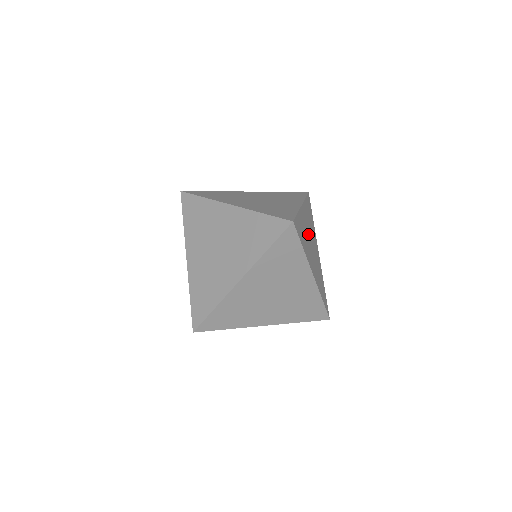
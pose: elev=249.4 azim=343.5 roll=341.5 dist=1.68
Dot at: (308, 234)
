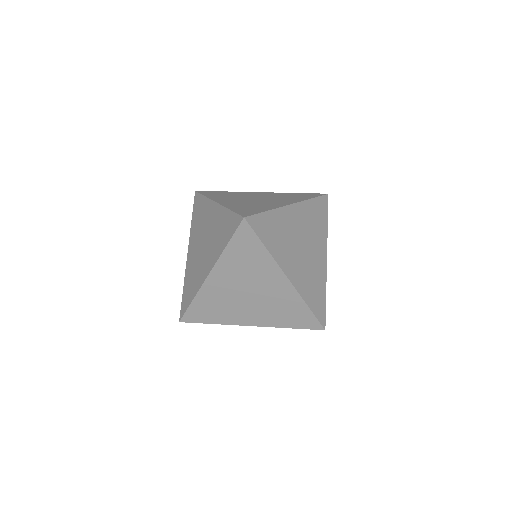
Dot at: (296, 235)
